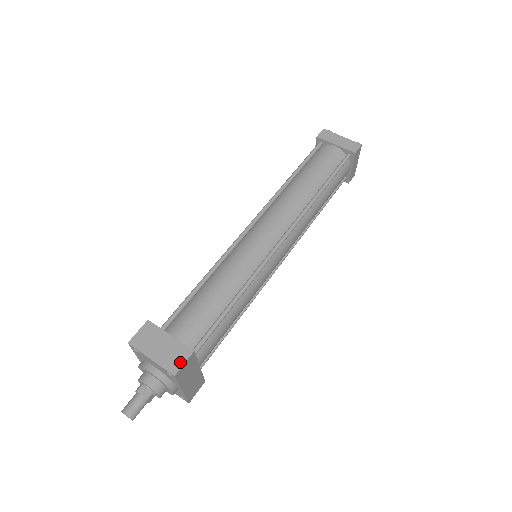
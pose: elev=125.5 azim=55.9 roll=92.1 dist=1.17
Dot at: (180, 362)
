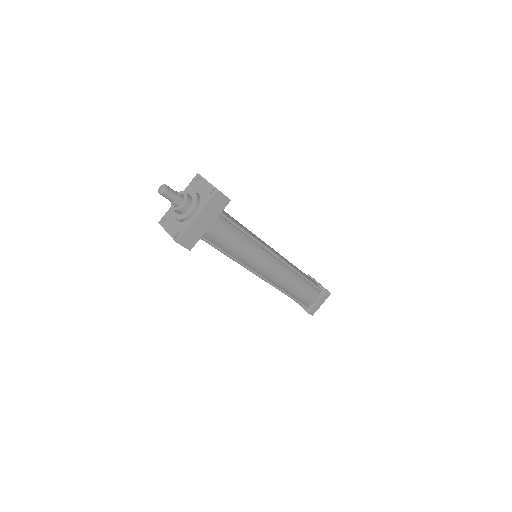
Dot at: occluded
